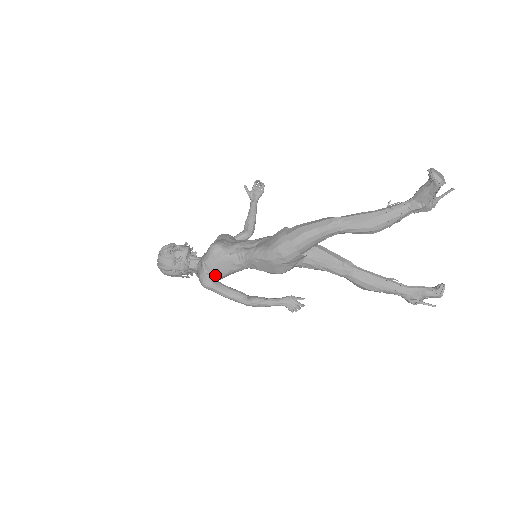
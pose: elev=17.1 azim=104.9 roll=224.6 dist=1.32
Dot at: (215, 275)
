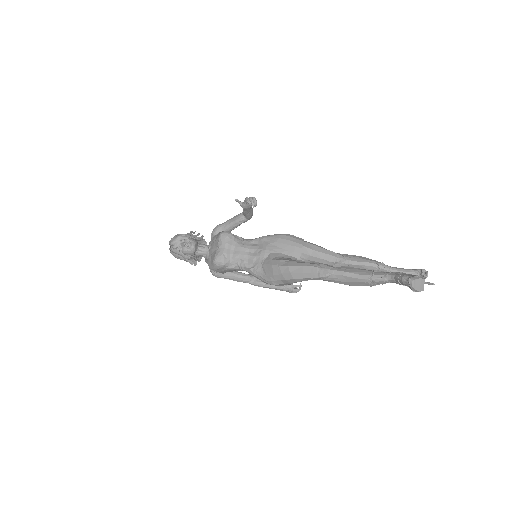
Dot at: (222, 273)
